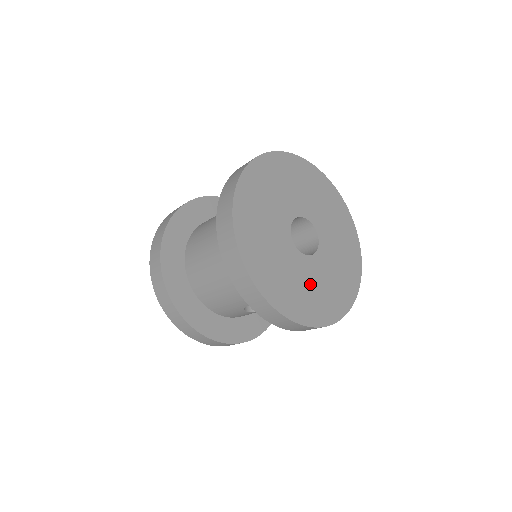
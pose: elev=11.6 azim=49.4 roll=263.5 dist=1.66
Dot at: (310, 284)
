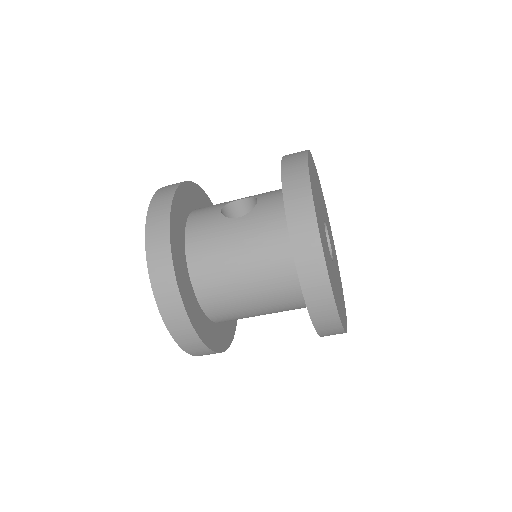
Dot at: (338, 279)
